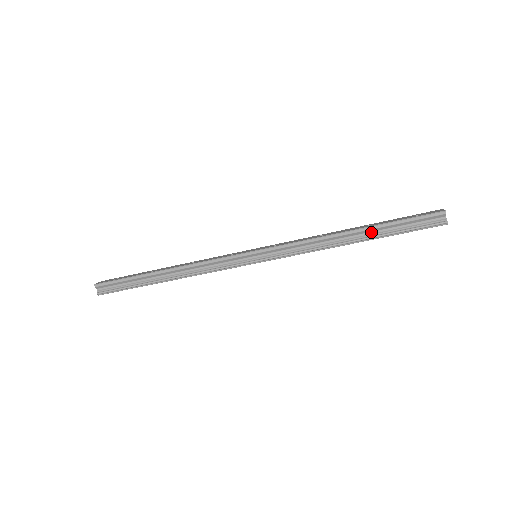
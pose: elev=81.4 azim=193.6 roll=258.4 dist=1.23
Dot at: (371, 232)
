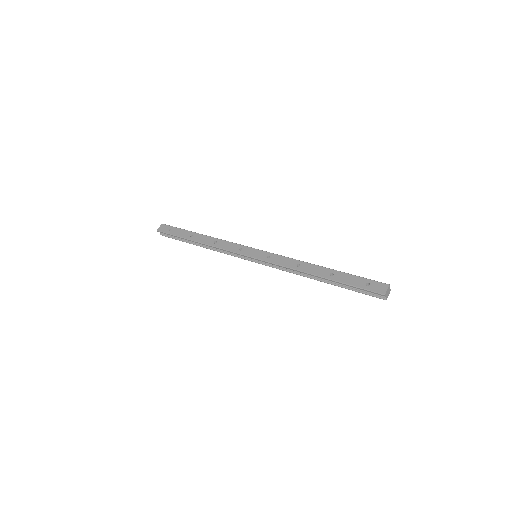
Dot at: (332, 281)
